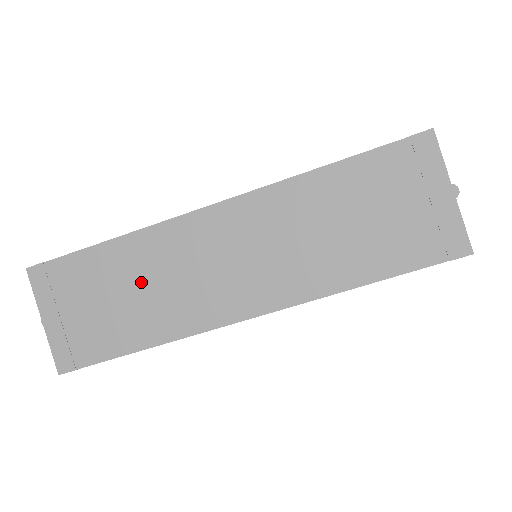
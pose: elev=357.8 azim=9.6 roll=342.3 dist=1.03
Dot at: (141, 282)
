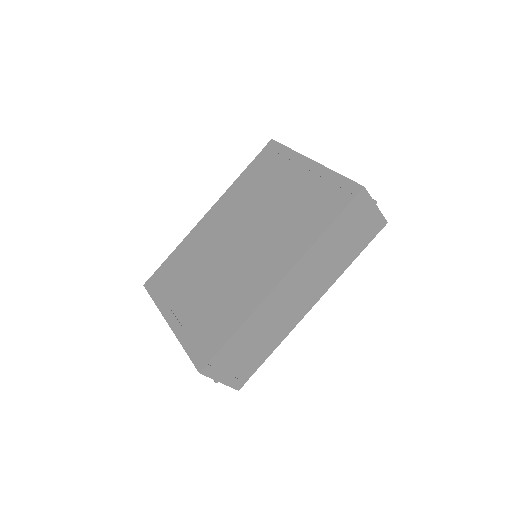
Dot at: (261, 332)
